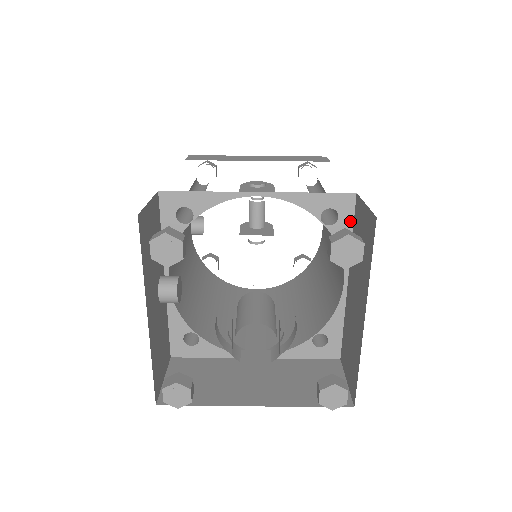
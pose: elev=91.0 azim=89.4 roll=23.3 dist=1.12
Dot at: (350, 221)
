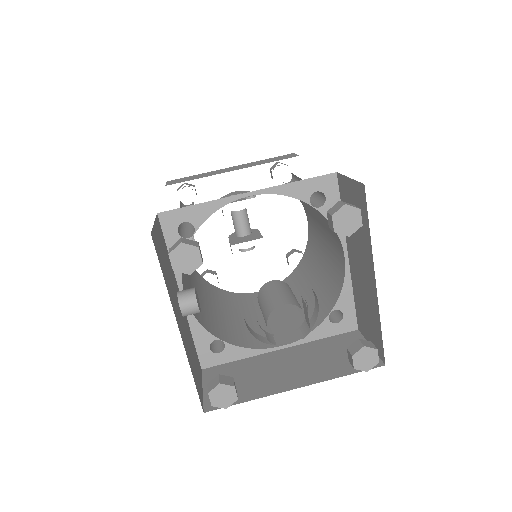
Dot at: (337, 199)
